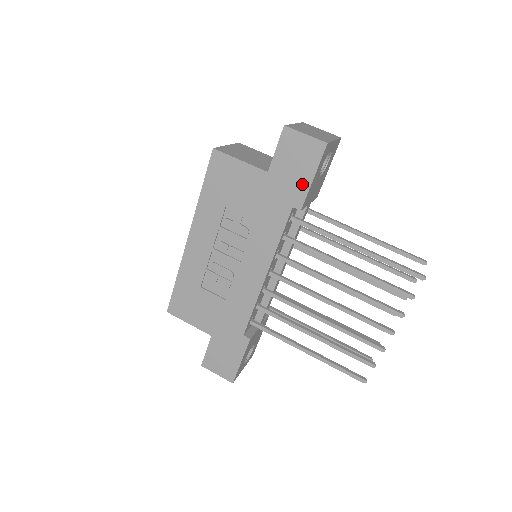
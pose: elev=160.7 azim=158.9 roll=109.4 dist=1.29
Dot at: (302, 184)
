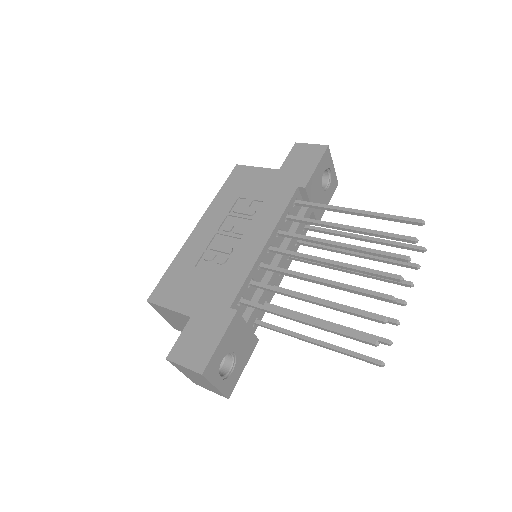
Dot at: (307, 171)
